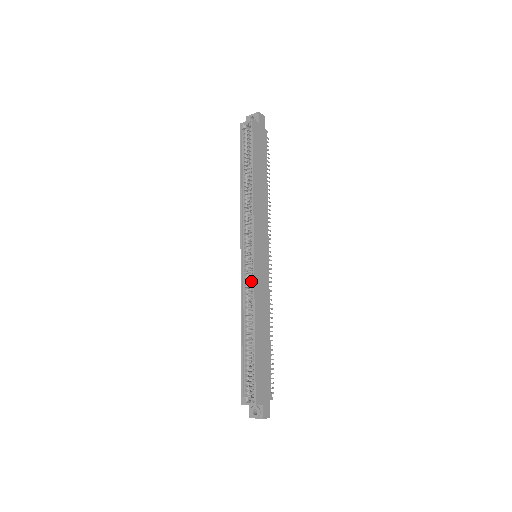
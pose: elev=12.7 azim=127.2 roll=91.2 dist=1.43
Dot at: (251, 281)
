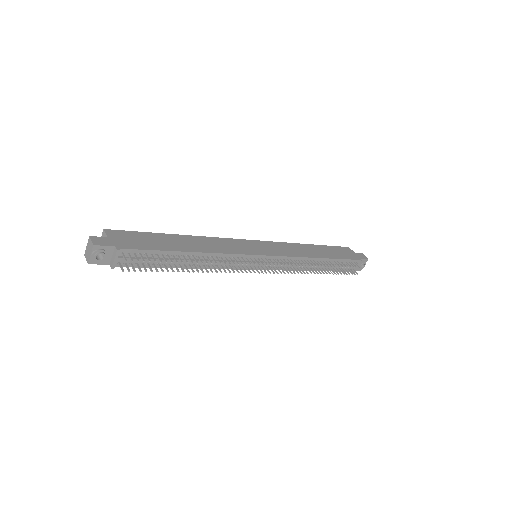
Dot at: occluded
